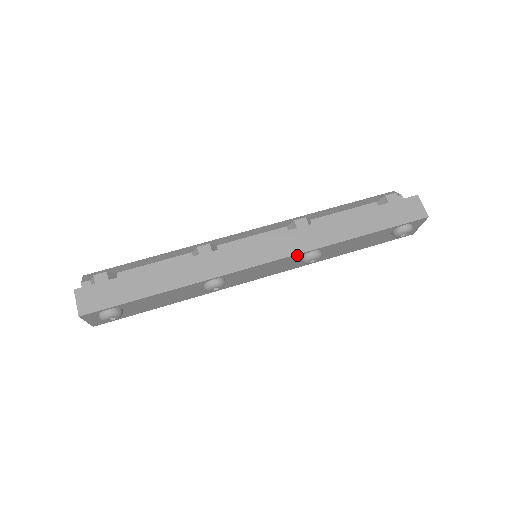
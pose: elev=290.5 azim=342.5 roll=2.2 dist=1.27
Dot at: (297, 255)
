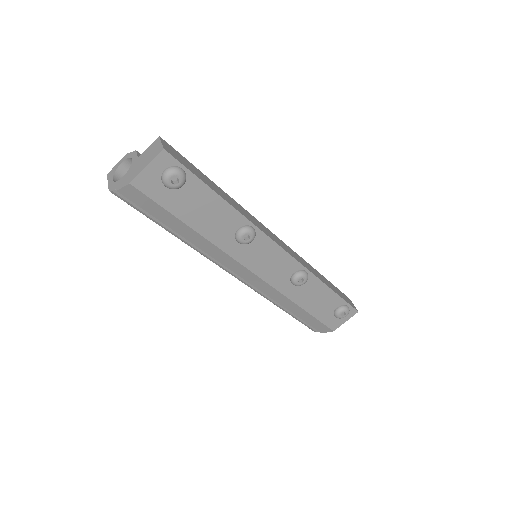
Dot at: (298, 265)
